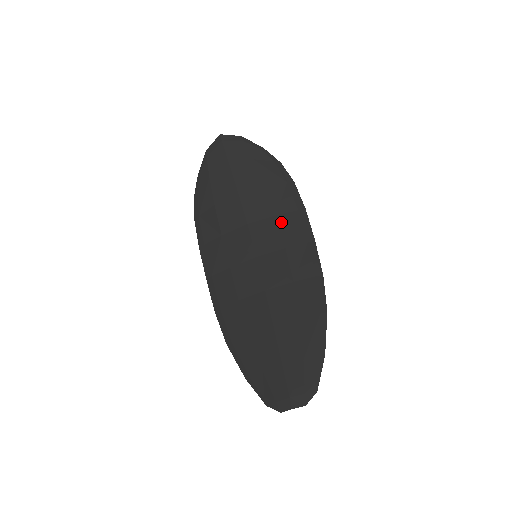
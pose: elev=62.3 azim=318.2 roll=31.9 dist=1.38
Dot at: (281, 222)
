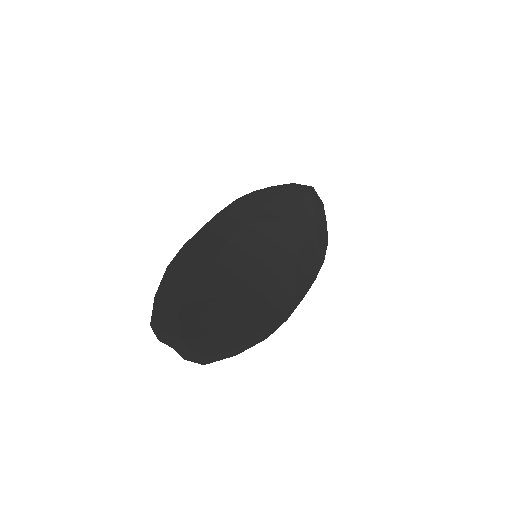
Dot at: (293, 264)
